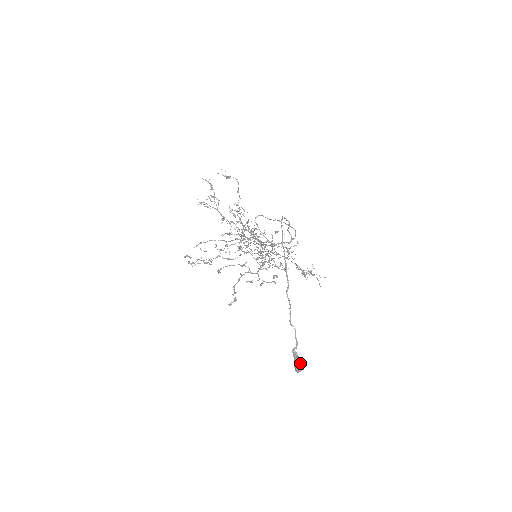
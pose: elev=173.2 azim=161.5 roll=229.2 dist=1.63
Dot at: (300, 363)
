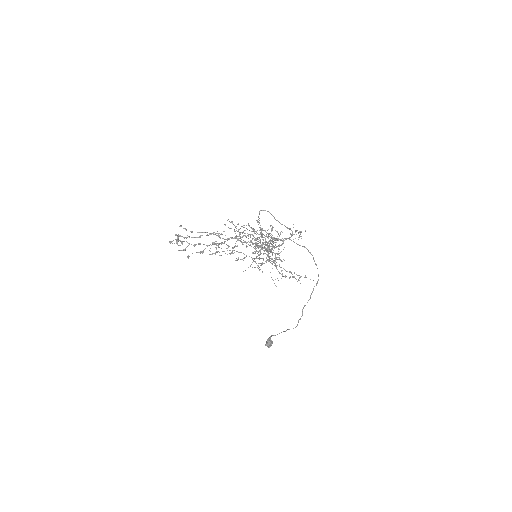
Dot at: occluded
